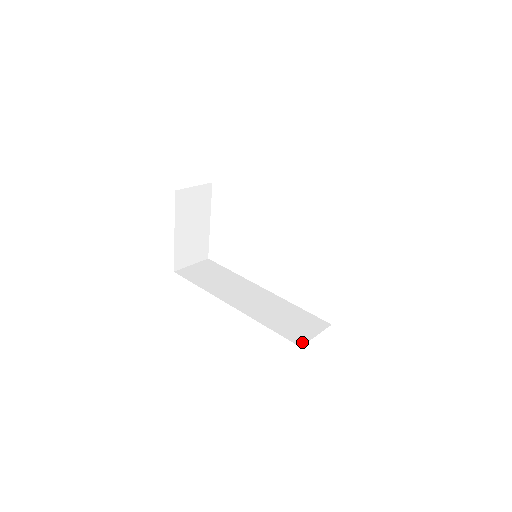
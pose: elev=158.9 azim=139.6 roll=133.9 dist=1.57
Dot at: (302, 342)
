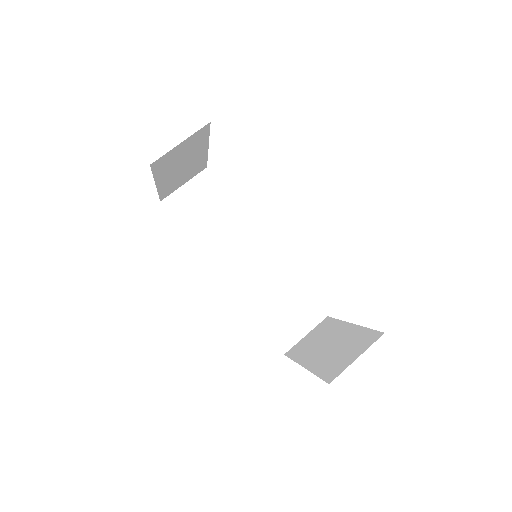
Dot at: (287, 347)
